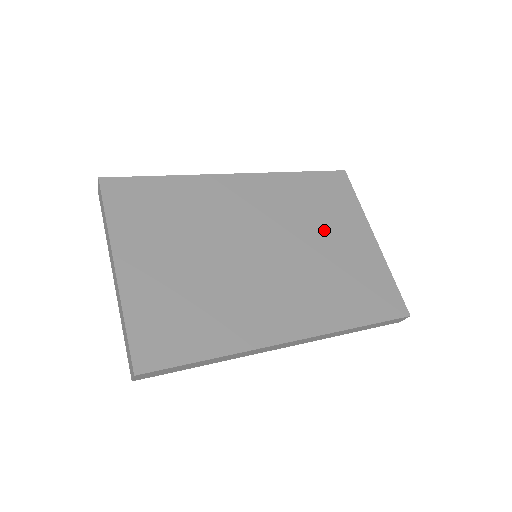
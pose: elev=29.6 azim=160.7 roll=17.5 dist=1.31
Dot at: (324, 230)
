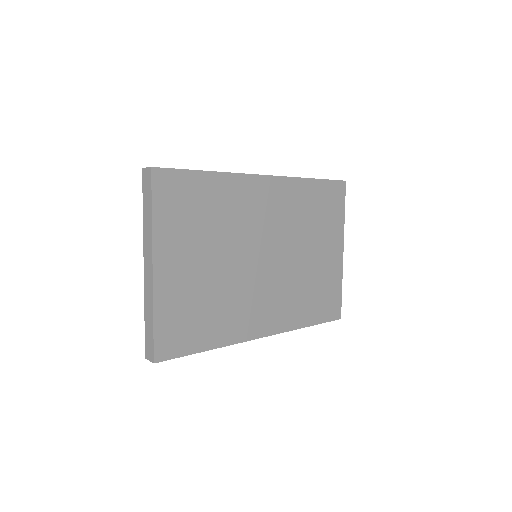
Dot at: (312, 241)
